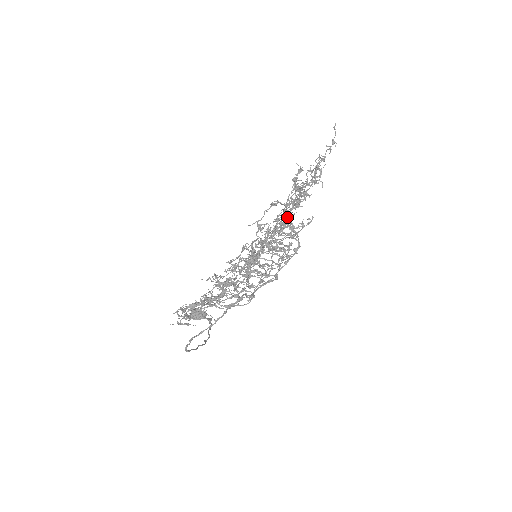
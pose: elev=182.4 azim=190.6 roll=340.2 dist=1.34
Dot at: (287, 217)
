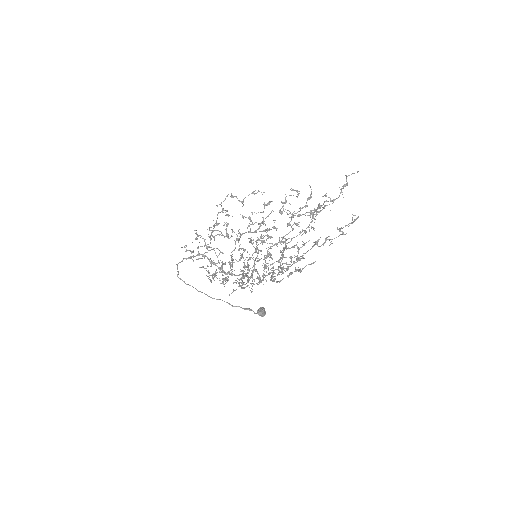
Dot at: (260, 223)
